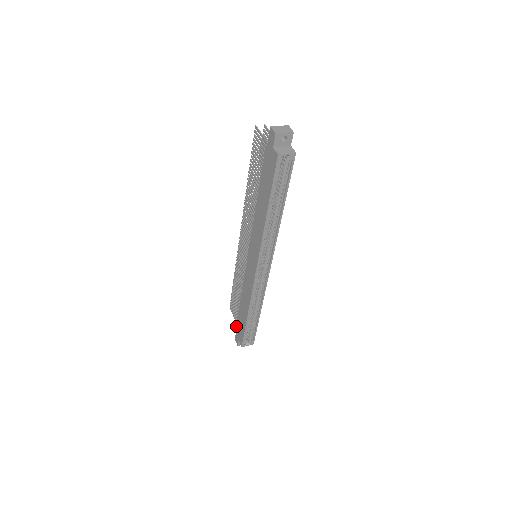
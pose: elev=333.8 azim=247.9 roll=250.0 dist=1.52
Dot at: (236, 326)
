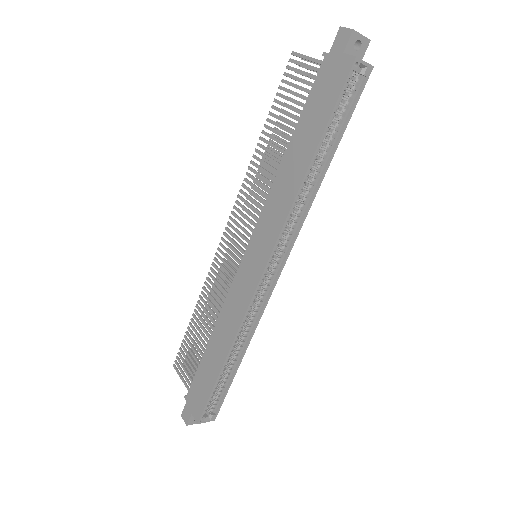
Dot at: (189, 390)
